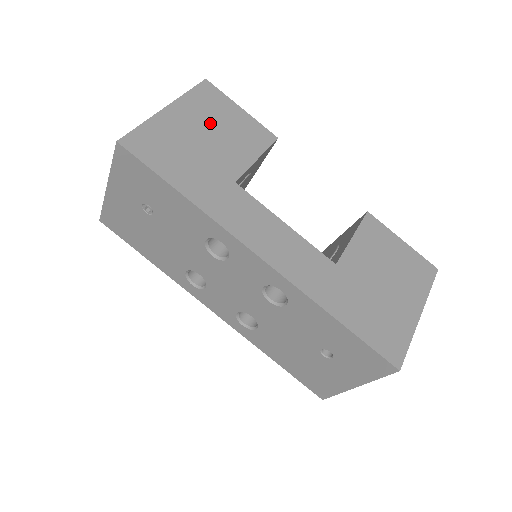
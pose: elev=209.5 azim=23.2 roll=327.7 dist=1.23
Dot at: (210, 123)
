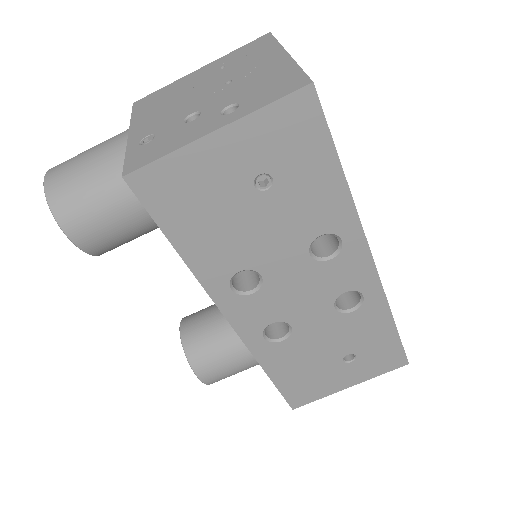
Dot at: occluded
